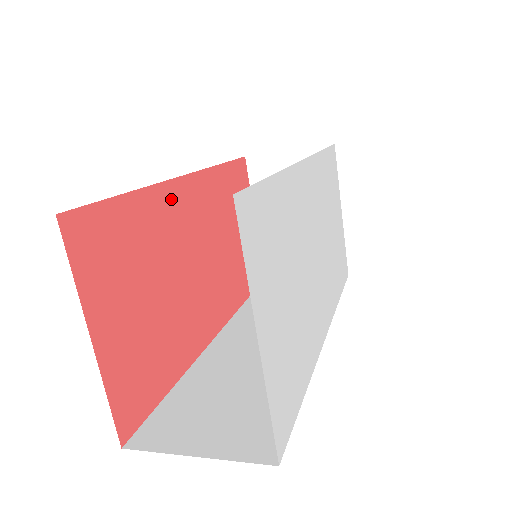
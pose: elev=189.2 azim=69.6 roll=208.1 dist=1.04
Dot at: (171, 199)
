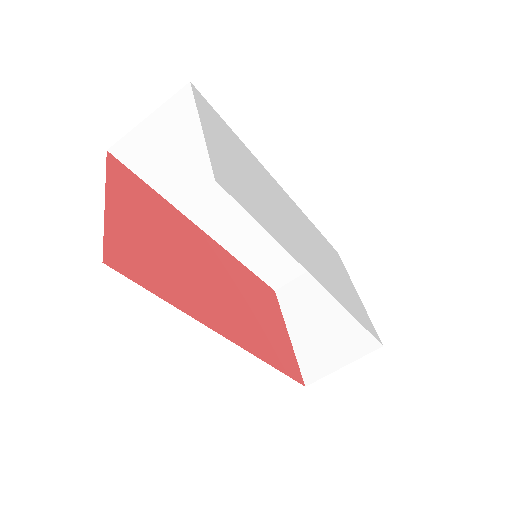
Dot at: (192, 229)
